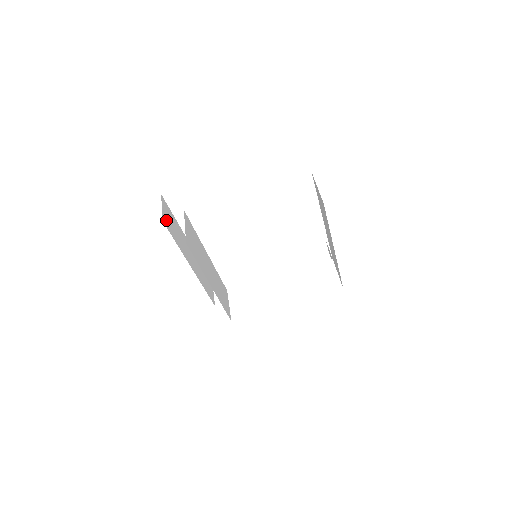
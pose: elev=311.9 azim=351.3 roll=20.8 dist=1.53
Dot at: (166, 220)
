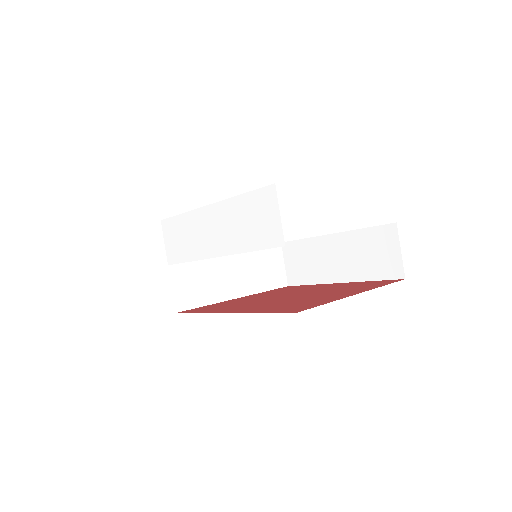
Dot at: occluded
